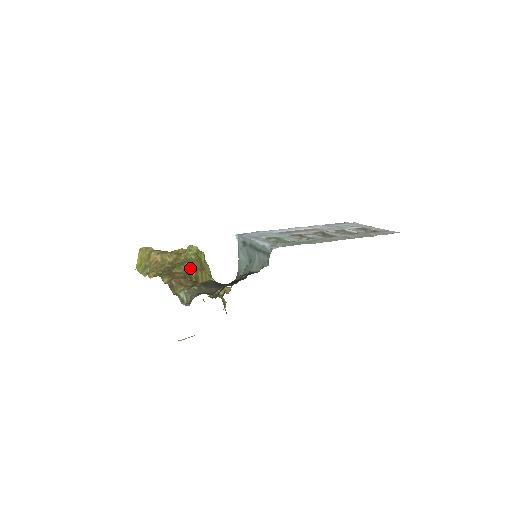
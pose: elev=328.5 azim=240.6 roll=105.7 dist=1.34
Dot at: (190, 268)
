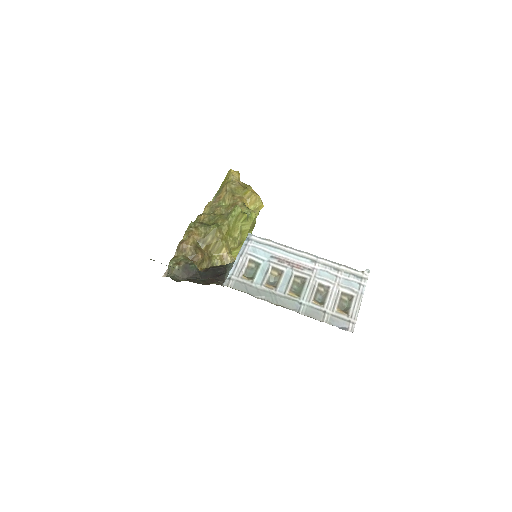
Dot at: (210, 234)
